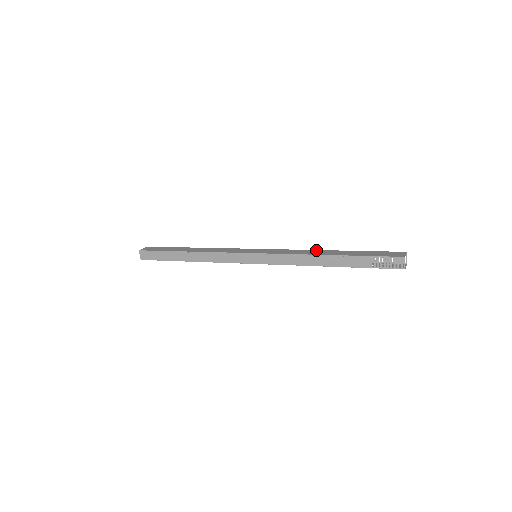
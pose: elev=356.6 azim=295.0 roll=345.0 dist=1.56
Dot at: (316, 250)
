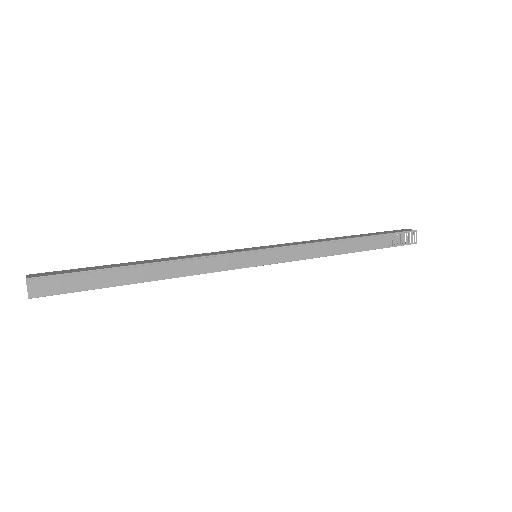
Dot at: occluded
